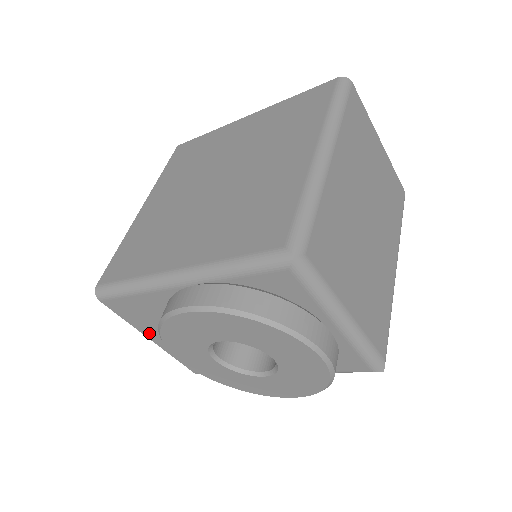
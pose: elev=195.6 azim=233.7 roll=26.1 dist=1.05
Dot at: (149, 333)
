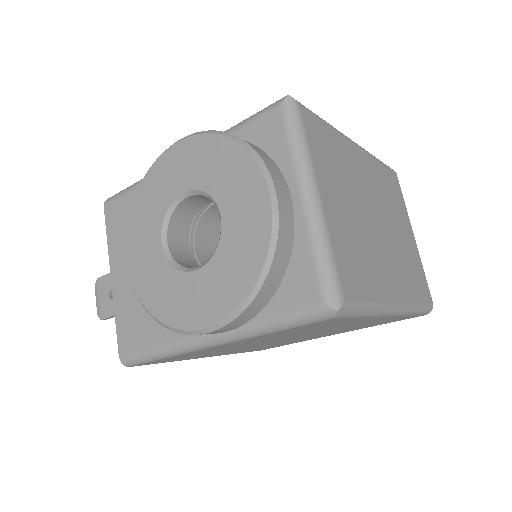
Dot at: (116, 262)
